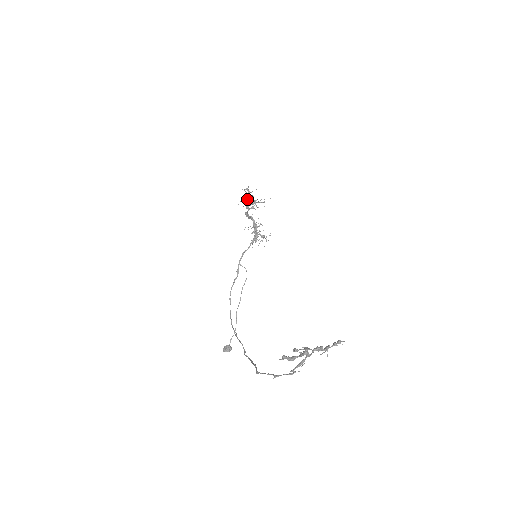
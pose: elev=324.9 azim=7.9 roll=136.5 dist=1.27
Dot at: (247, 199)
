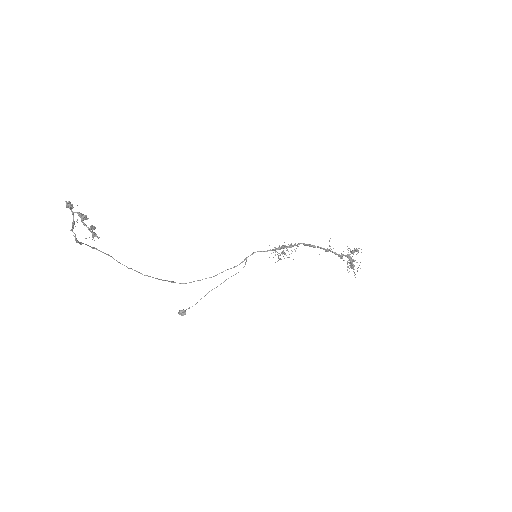
Dot at: (348, 257)
